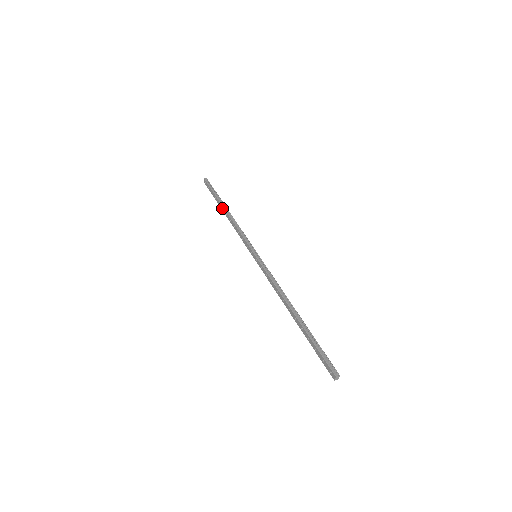
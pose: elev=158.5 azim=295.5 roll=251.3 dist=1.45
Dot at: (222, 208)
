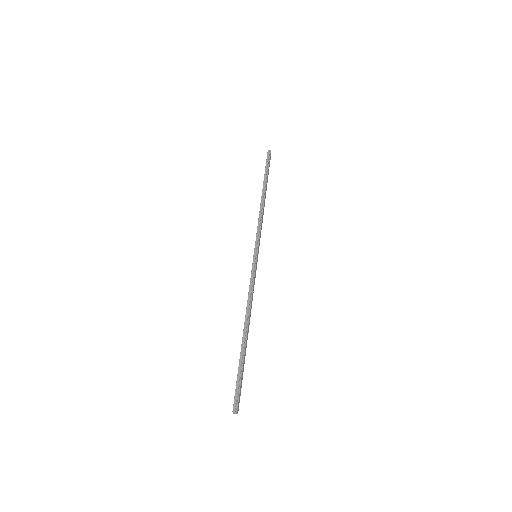
Dot at: (263, 190)
